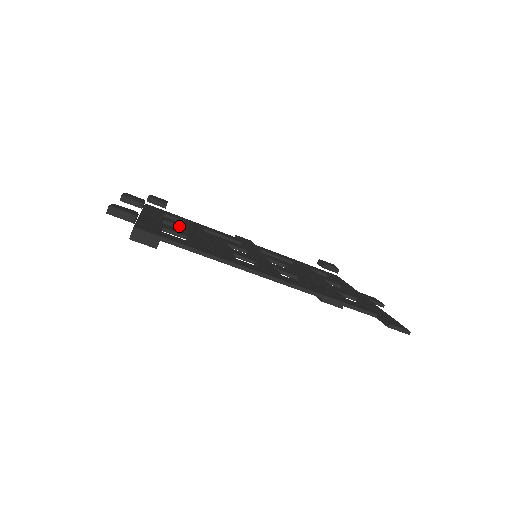
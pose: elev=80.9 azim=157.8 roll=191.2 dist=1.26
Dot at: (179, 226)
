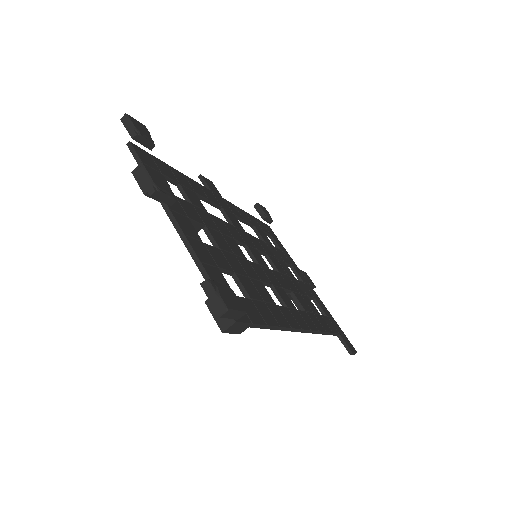
Dot at: (200, 224)
